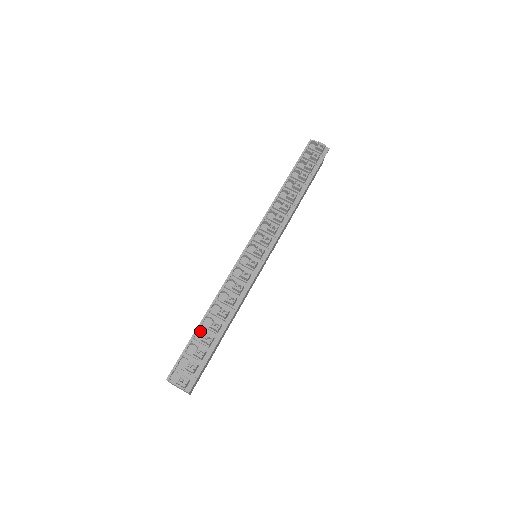
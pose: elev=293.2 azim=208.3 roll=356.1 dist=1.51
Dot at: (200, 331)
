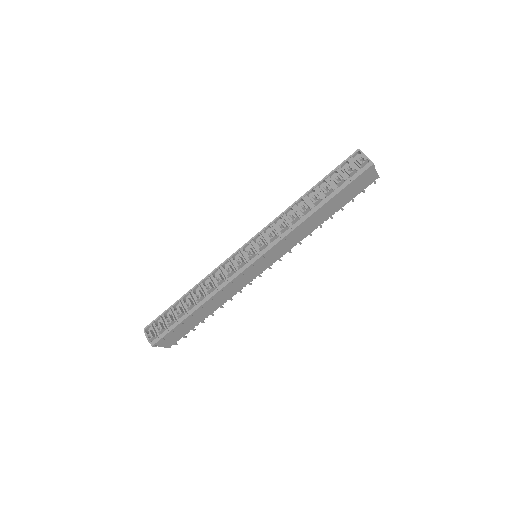
Dot at: occluded
